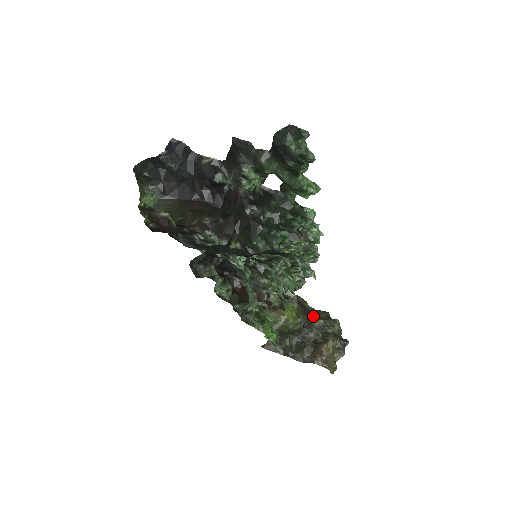
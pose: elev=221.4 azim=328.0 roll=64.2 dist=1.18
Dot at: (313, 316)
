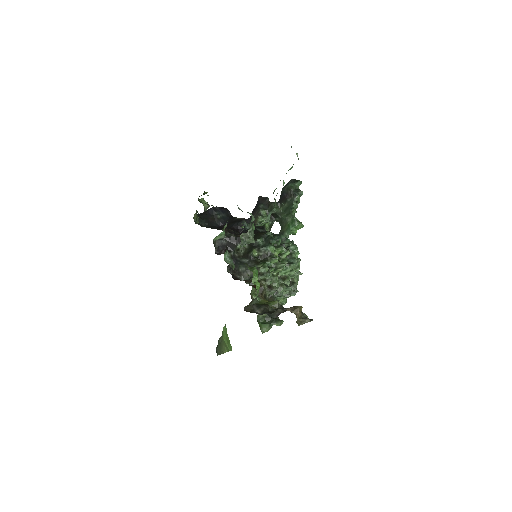
Dot at: occluded
